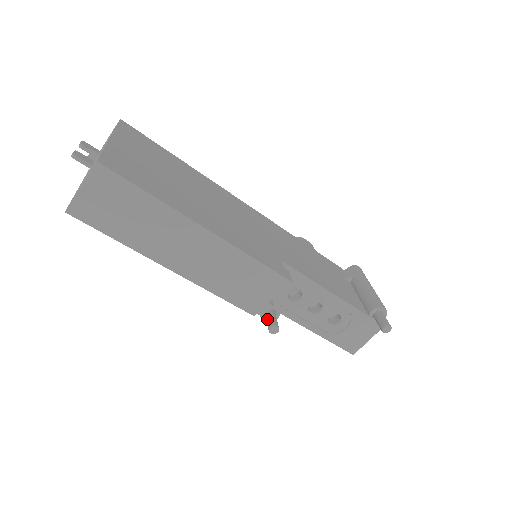
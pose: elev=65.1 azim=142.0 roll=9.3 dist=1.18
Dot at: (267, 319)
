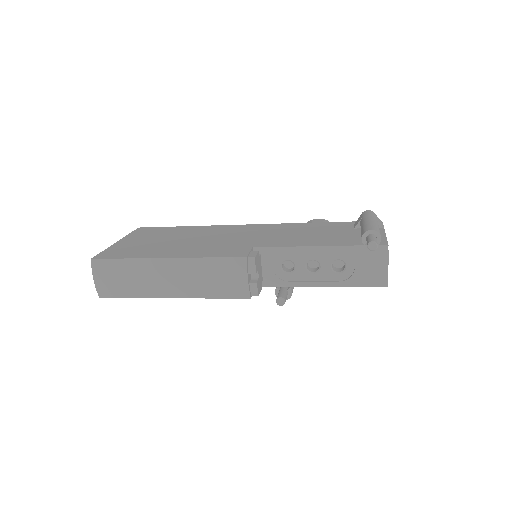
Dot at: occluded
